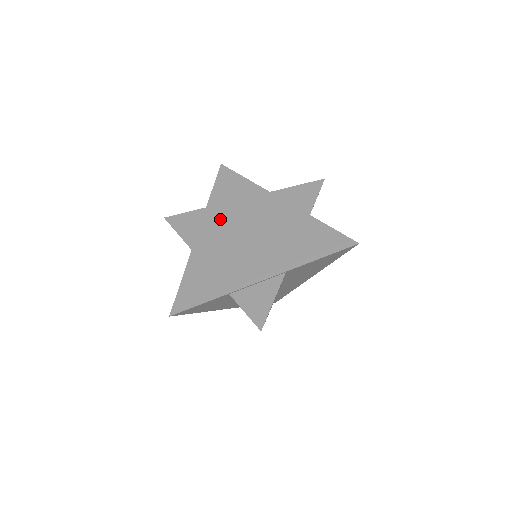
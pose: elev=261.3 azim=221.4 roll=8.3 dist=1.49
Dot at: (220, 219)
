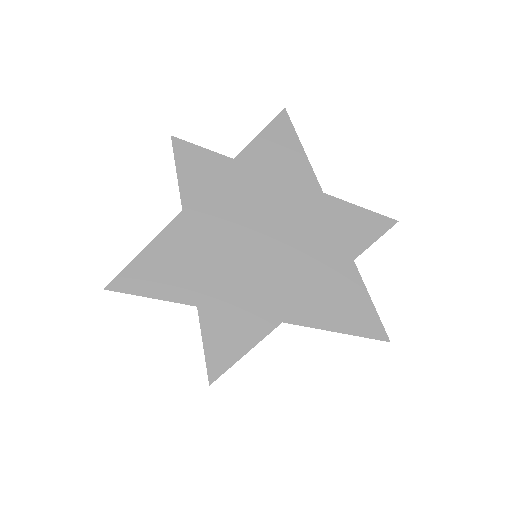
Dot at: (242, 190)
